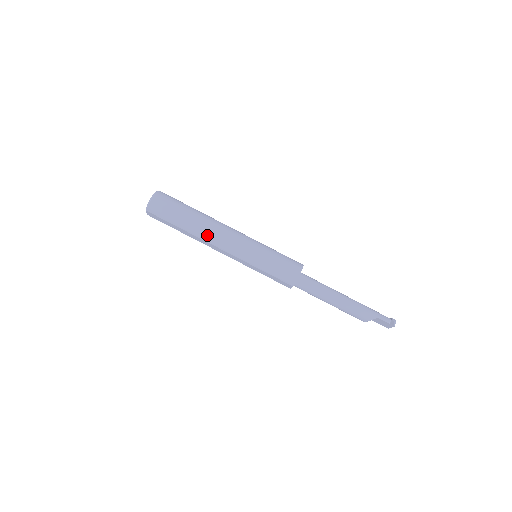
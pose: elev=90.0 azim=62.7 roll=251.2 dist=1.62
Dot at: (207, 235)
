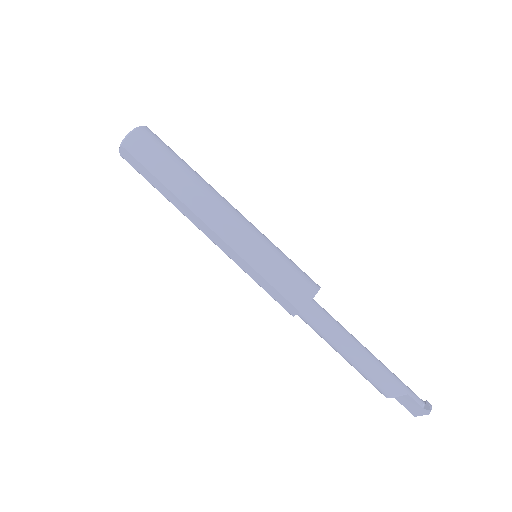
Dot at: (197, 202)
